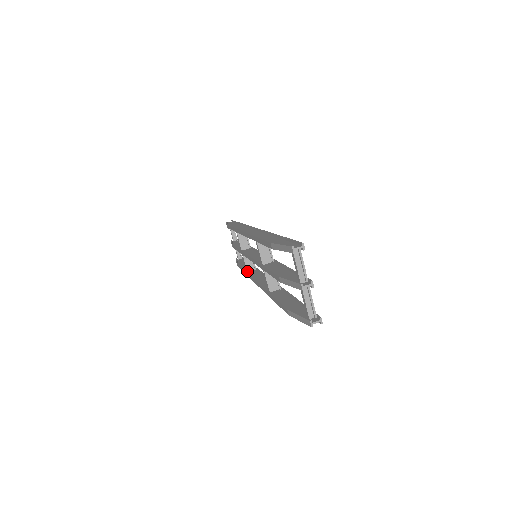
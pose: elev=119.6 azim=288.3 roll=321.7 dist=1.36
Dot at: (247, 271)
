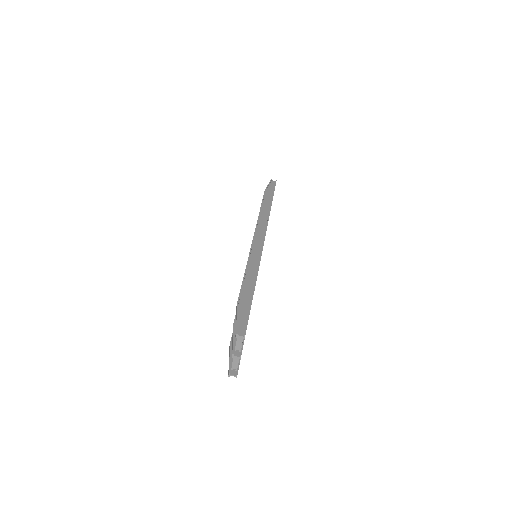
Dot at: occluded
